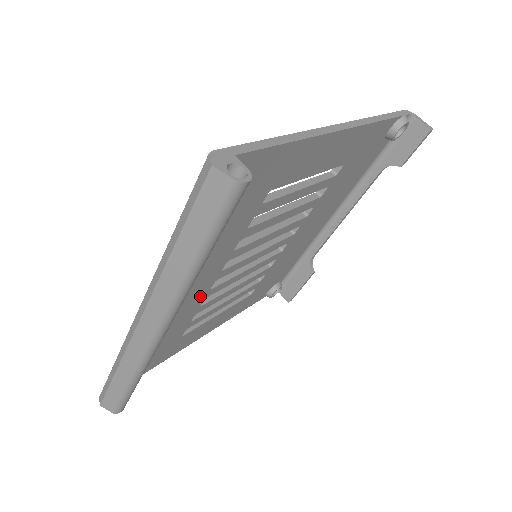
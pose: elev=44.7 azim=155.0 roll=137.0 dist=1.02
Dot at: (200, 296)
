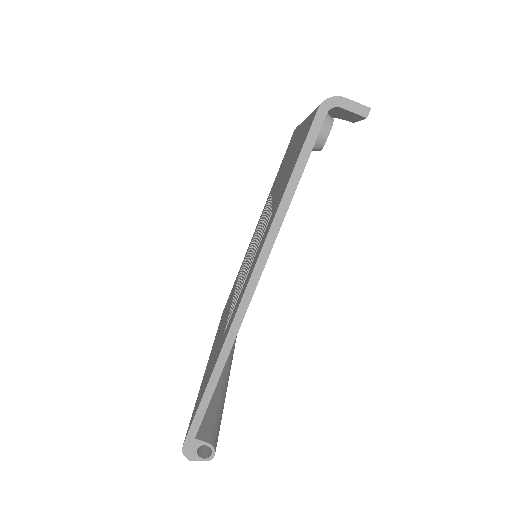
Dot at: occluded
